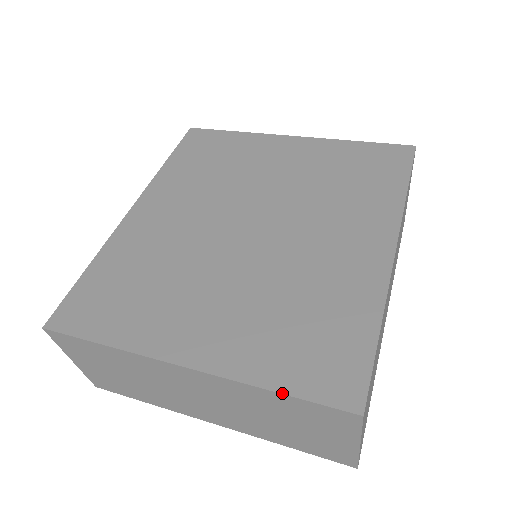
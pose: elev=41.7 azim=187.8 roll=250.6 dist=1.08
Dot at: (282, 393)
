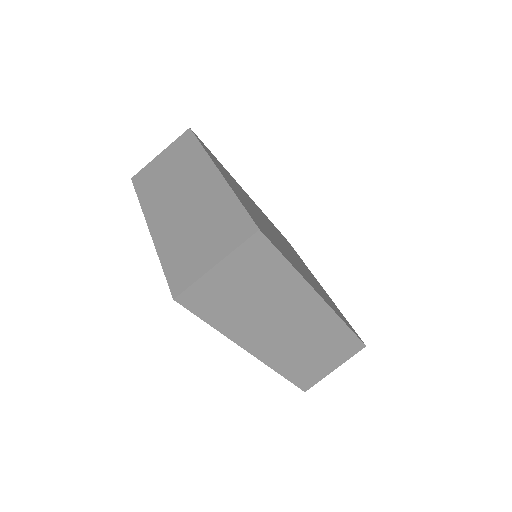
Dot at: occluded
